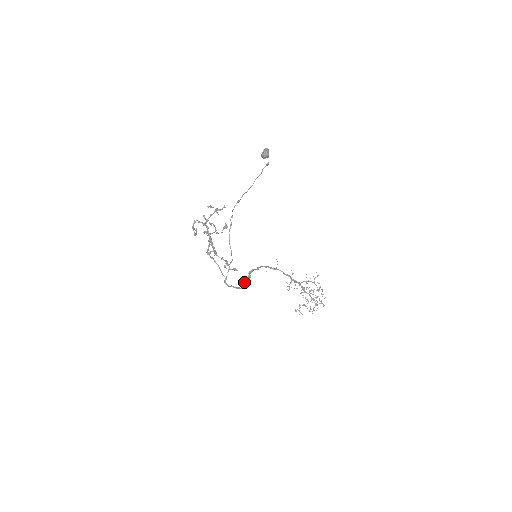
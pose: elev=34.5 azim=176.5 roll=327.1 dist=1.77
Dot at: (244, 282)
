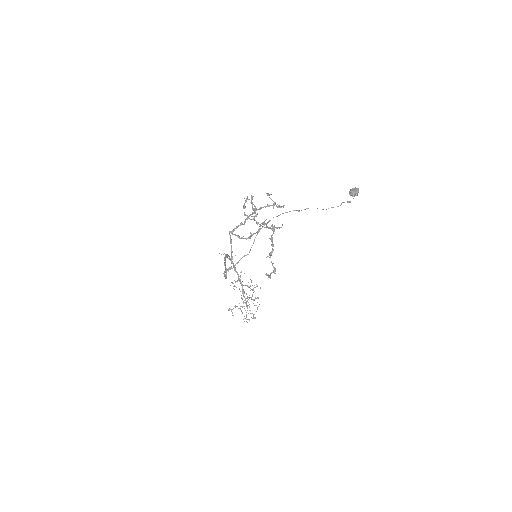
Dot at: (225, 270)
